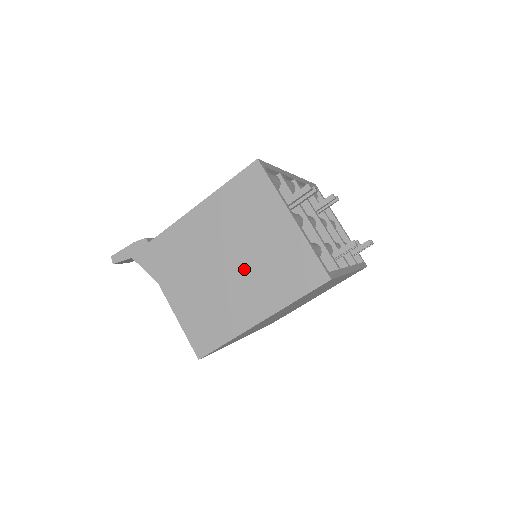
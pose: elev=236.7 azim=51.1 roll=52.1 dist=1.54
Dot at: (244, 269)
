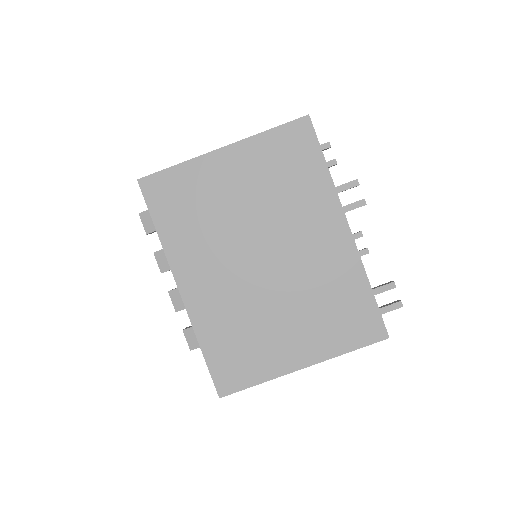
Dot at: occluded
